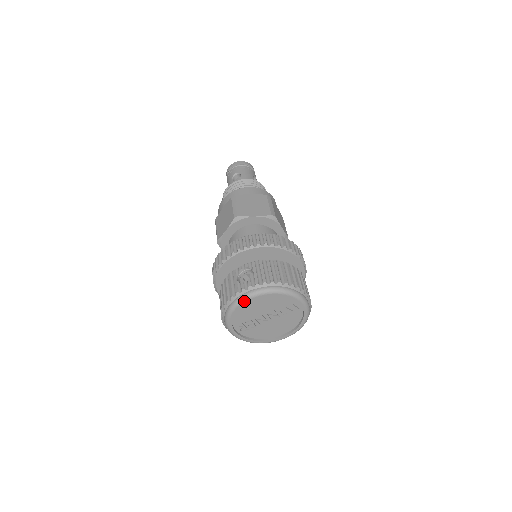
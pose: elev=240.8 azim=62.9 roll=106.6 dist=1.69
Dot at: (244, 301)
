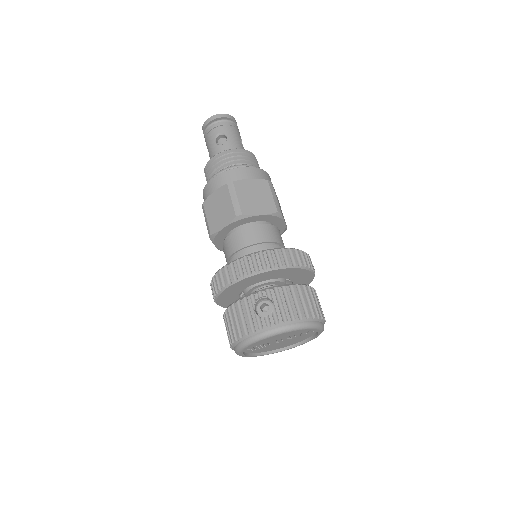
Dot at: (265, 338)
